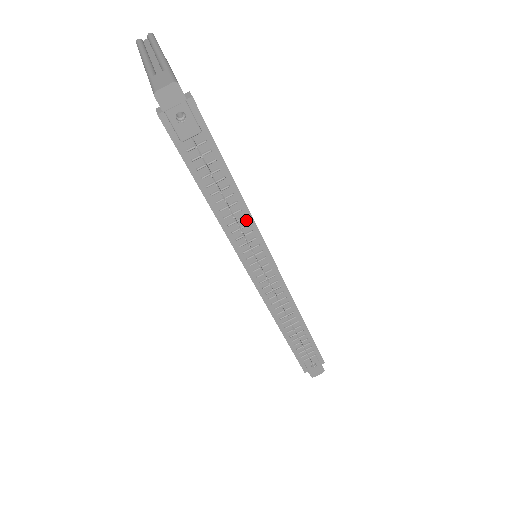
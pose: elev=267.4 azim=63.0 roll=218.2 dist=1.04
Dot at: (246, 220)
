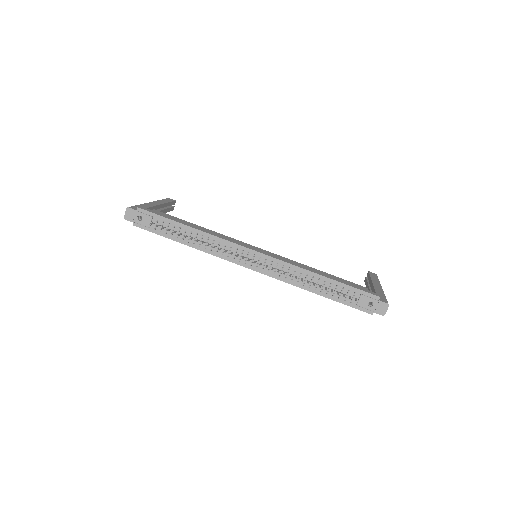
Dot at: (211, 239)
